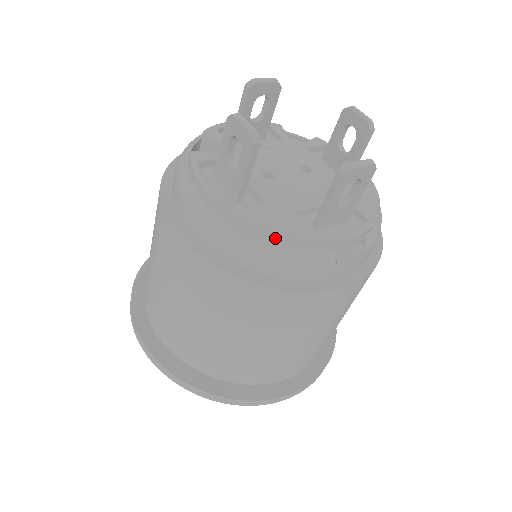
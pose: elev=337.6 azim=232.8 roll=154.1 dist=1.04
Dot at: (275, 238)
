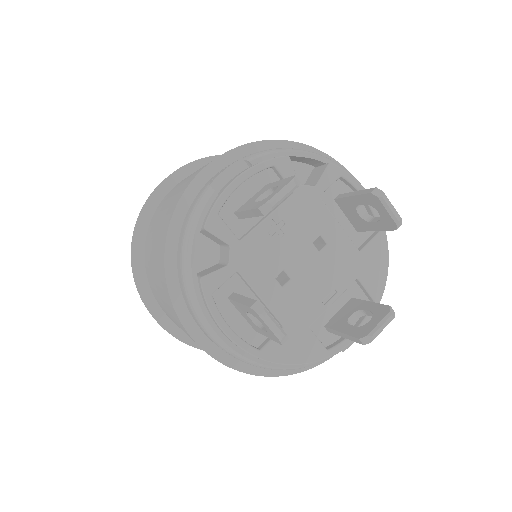
Dot at: (294, 363)
